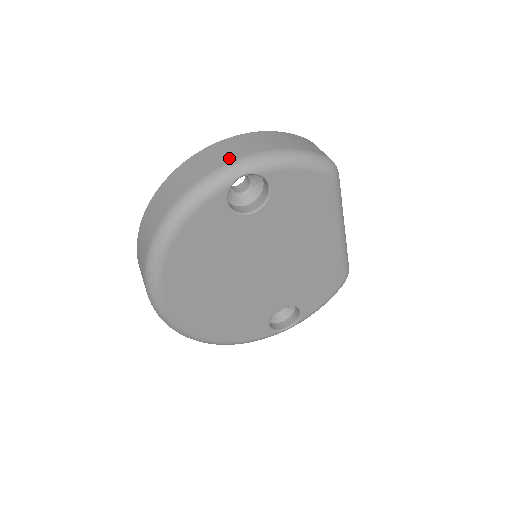
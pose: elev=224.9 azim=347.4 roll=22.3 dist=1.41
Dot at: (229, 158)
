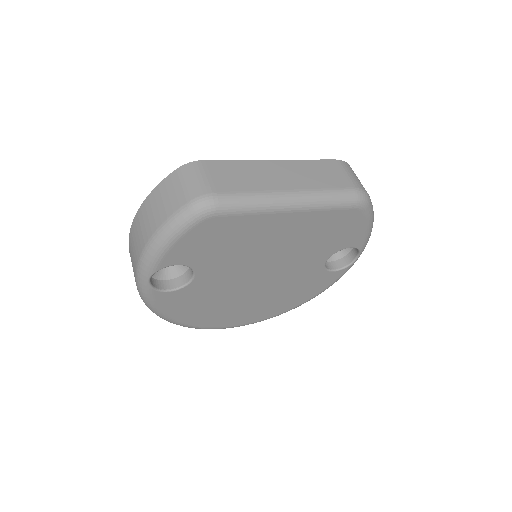
Dot at: (134, 268)
